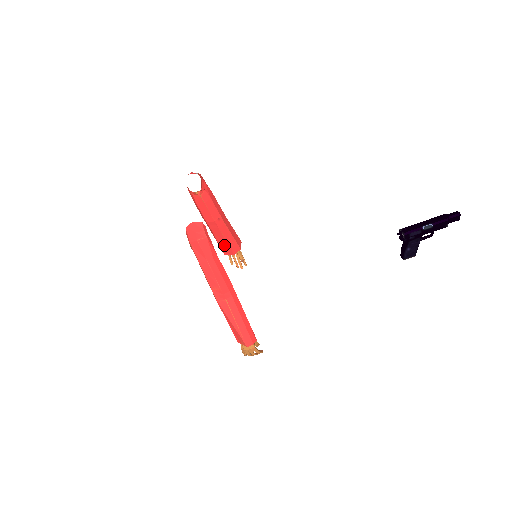
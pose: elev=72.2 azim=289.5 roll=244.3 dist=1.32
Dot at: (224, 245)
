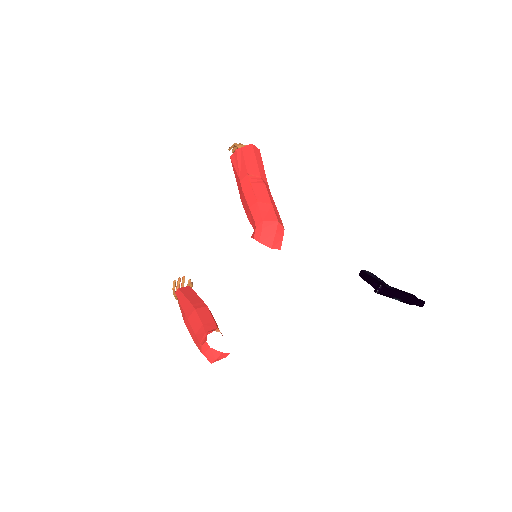
Dot at: occluded
